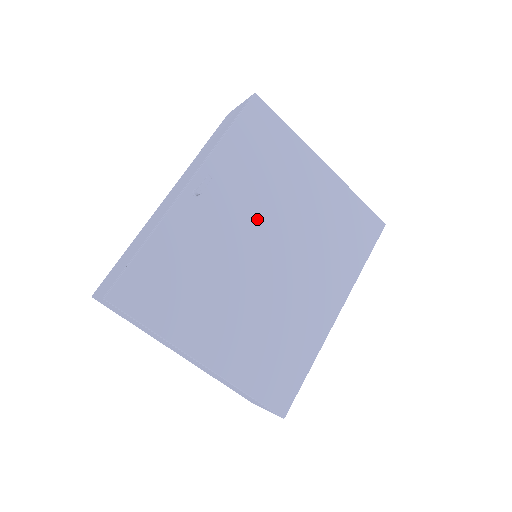
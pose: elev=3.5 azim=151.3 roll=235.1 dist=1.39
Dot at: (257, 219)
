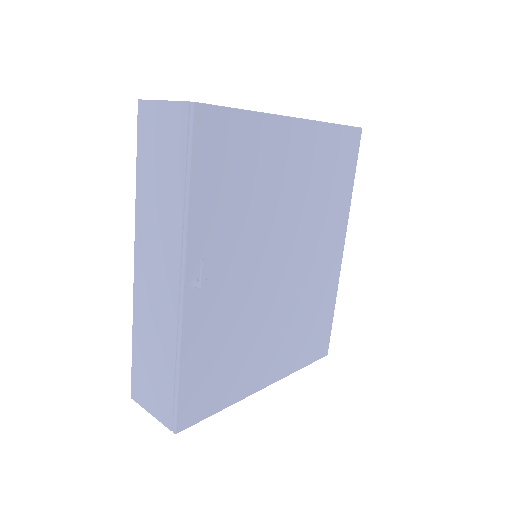
Dot at: (257, 246)
